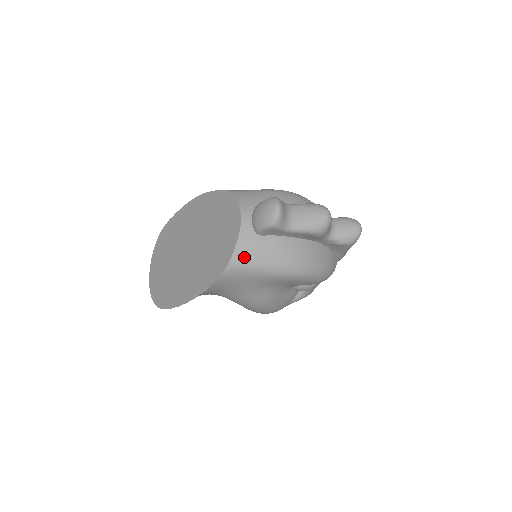
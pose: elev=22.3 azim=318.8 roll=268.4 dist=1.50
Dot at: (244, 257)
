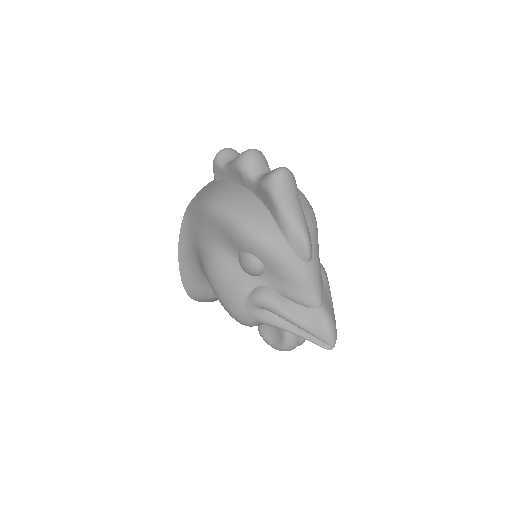
Dot at: (198, 196)
